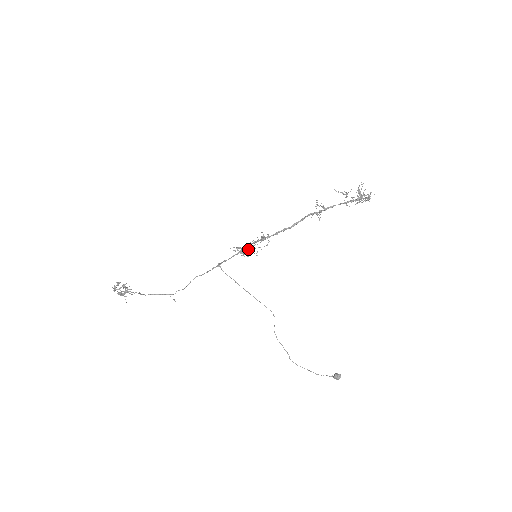
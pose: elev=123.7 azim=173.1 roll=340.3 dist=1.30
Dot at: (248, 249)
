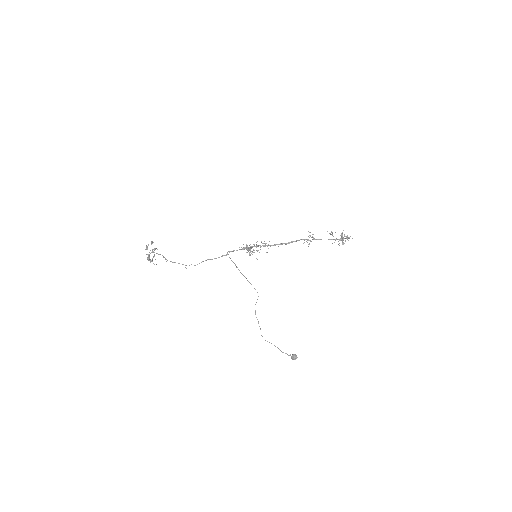
Dot at: occluded
